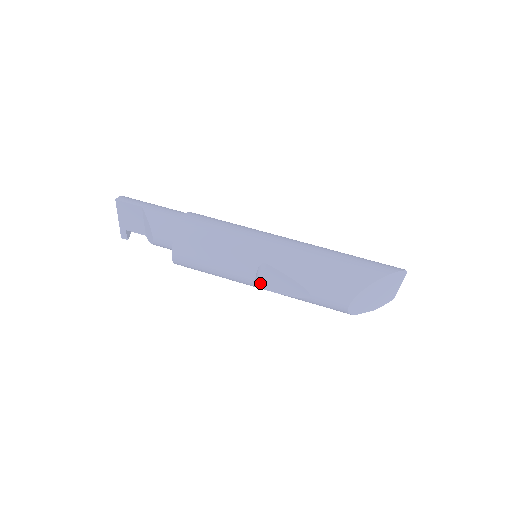
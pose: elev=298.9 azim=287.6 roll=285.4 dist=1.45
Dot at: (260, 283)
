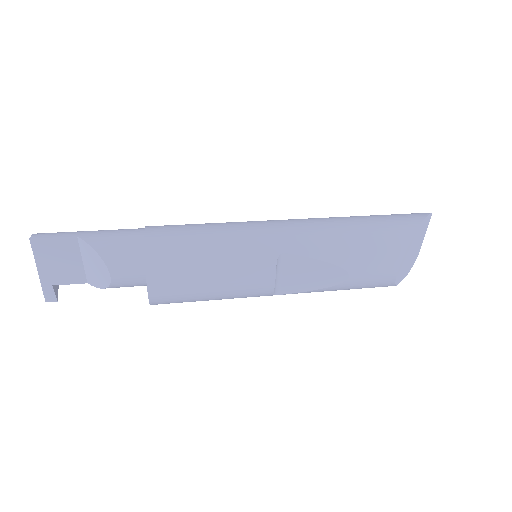
Dot at: (277, 287)
